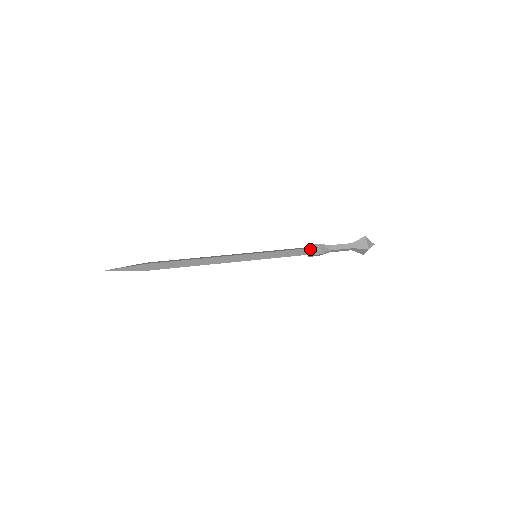
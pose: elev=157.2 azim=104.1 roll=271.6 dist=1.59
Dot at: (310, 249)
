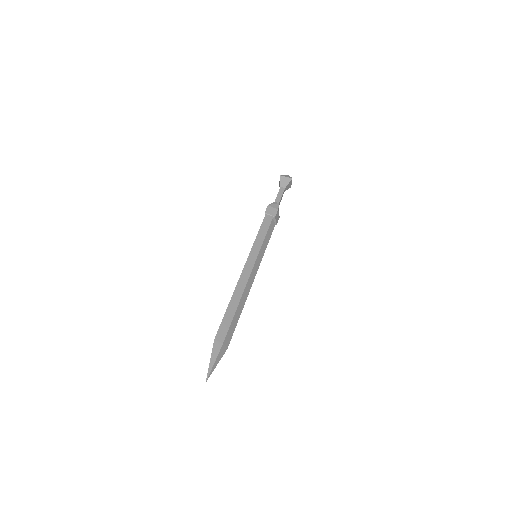
Dot at: (276, 220)
